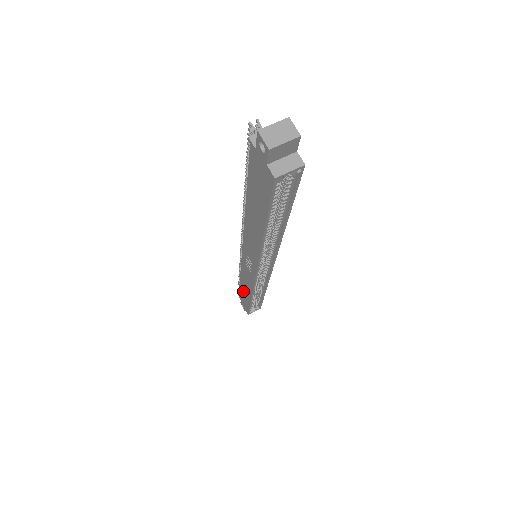
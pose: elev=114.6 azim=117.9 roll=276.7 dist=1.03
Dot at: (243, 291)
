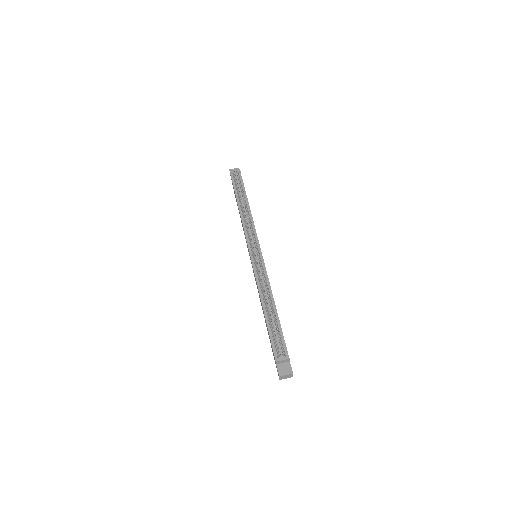
Dot at: occluded
